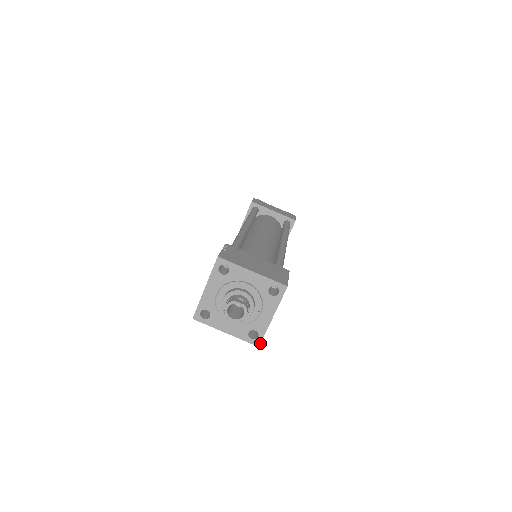
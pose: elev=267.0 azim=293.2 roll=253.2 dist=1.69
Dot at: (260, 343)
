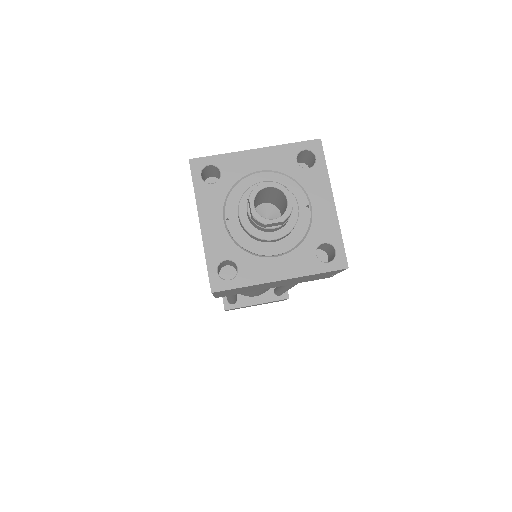
Dot at: (346, 260)
